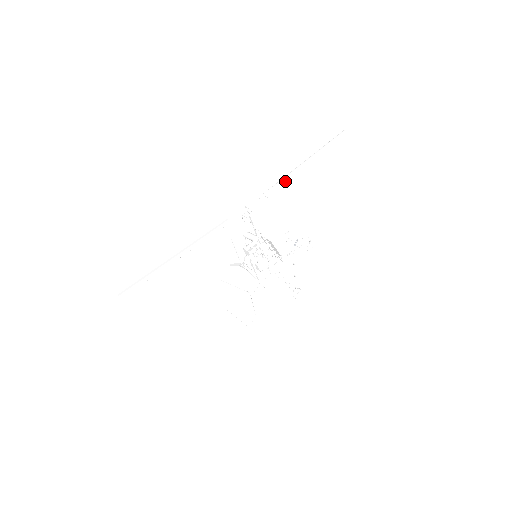
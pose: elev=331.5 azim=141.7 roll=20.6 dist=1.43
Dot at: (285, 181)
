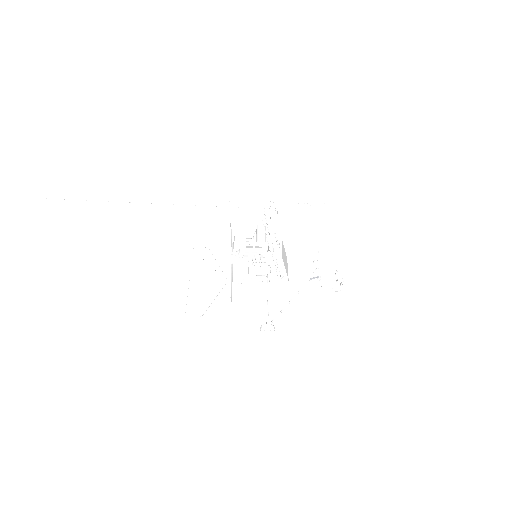
Dot at: (347, 209)
